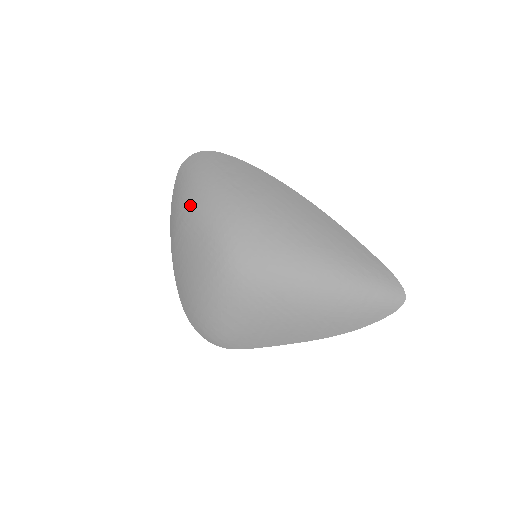
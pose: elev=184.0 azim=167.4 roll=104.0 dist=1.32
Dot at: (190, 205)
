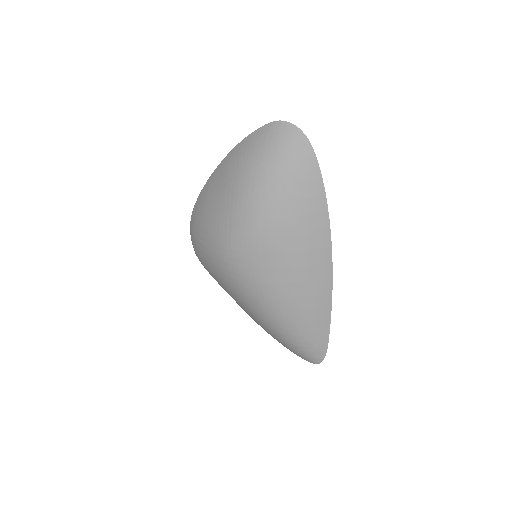
Dot at: (244, 176)
